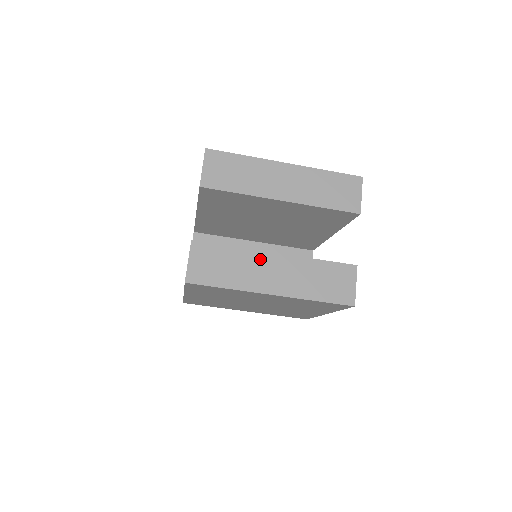
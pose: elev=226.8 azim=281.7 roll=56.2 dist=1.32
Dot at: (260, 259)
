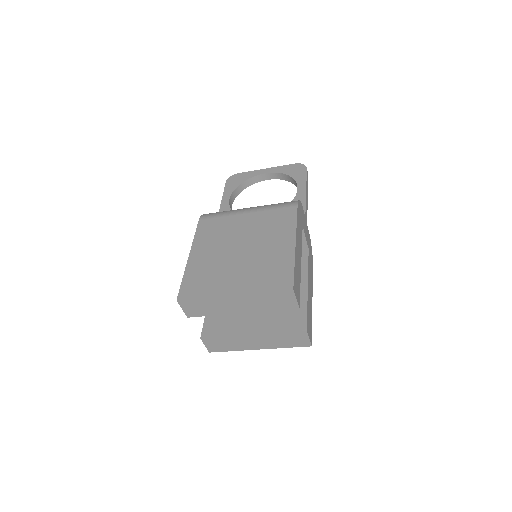
Dot at: (243, 338)
